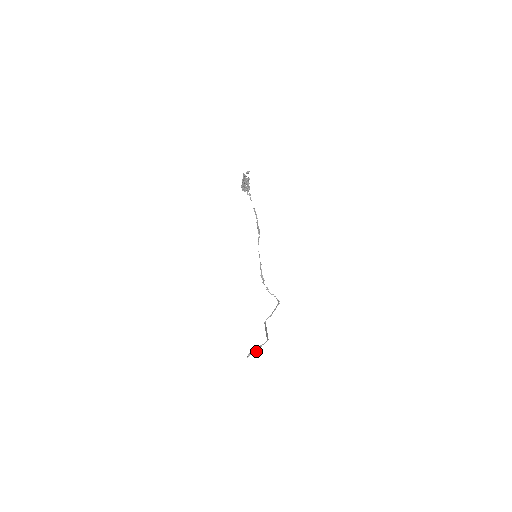
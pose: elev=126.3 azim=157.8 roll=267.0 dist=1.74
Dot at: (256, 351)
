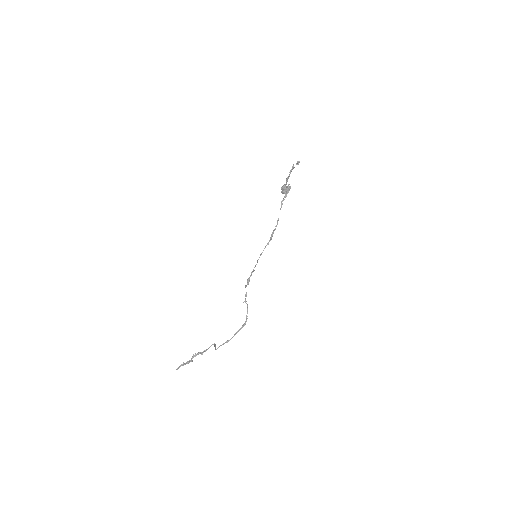
Dot at: (194, 356)
